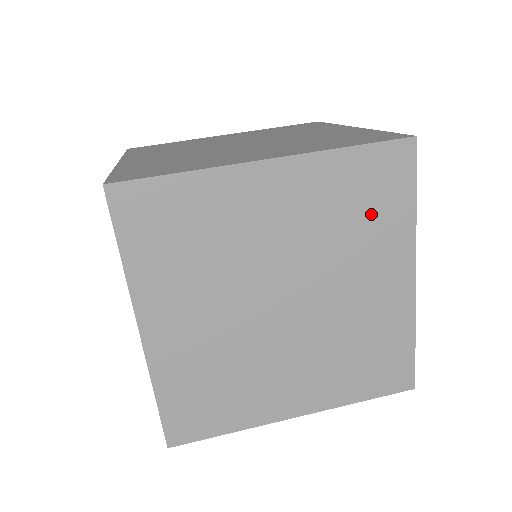
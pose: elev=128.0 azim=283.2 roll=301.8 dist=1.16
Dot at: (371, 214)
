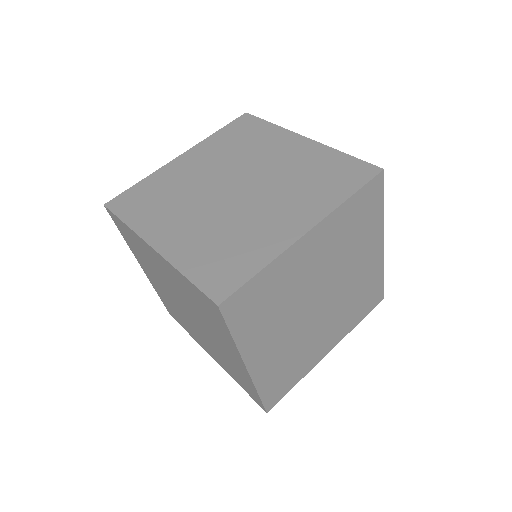
Dot at: (362, 226)
